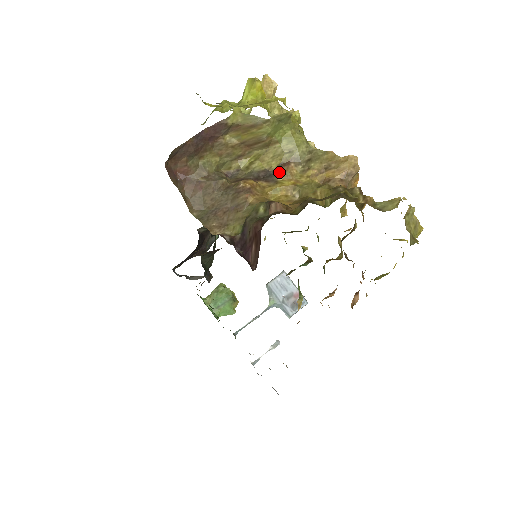
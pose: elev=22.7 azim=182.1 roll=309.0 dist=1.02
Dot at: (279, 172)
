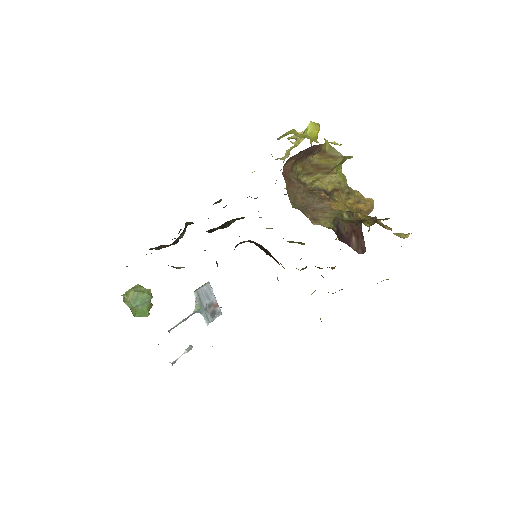
Dot at: (334, 194)
